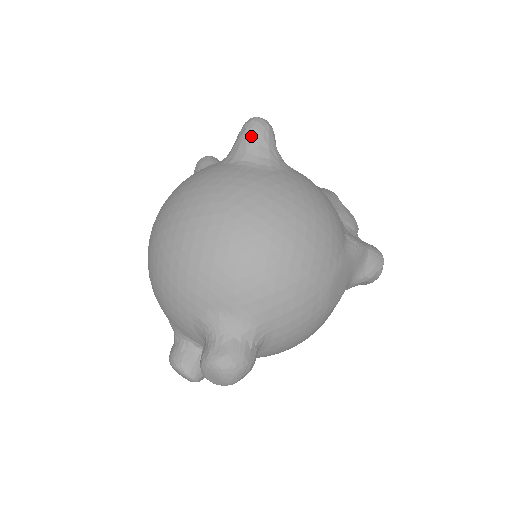
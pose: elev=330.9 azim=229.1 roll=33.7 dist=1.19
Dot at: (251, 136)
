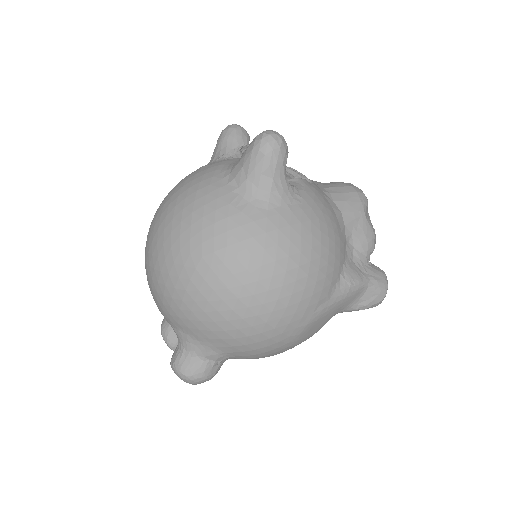
Dot at: (256, 160)
